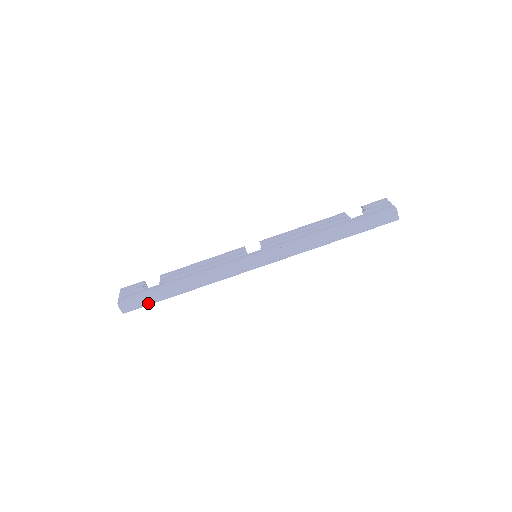
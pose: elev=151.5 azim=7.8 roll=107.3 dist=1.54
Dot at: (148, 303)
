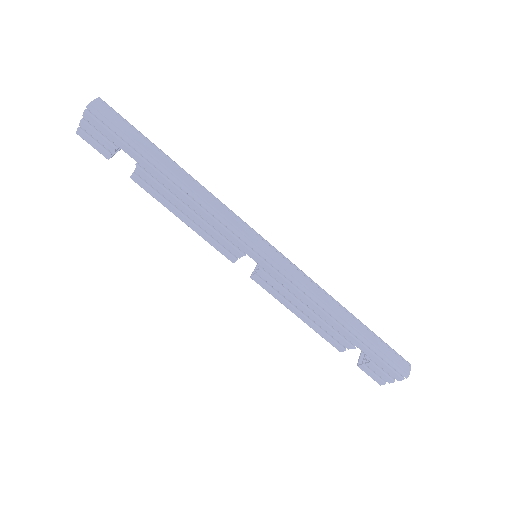
Dot at: (126, 134)
